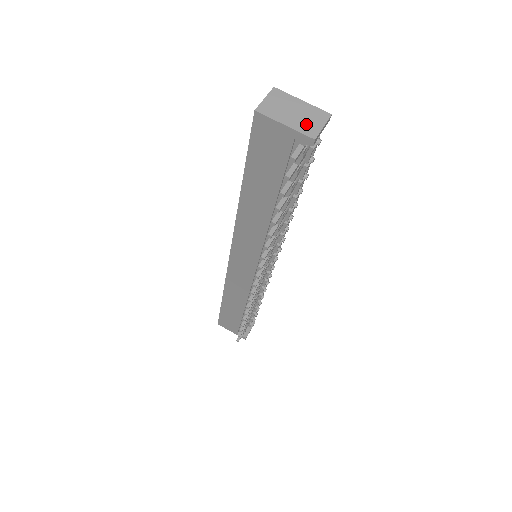
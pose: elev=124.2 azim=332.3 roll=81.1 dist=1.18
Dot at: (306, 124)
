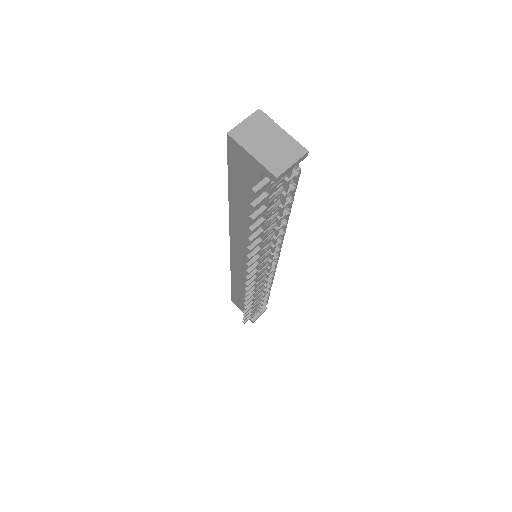
Dot at: (275, 158)
